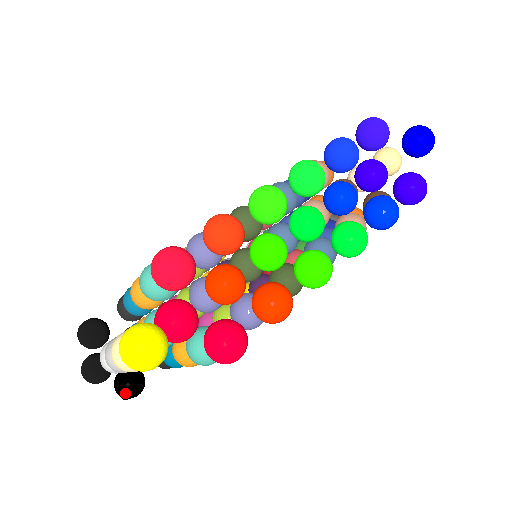
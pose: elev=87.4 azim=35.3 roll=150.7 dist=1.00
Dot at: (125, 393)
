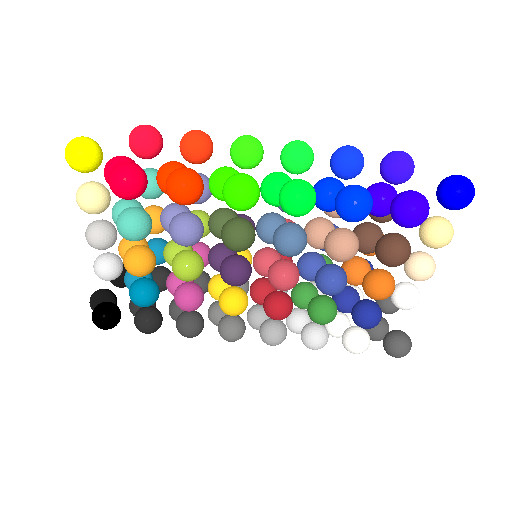
Dot at: (95, 312)
